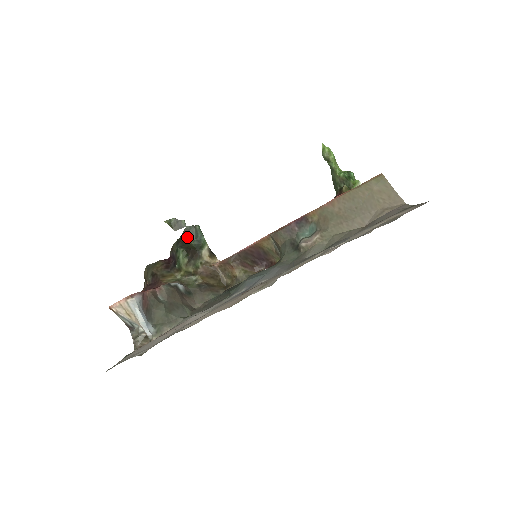
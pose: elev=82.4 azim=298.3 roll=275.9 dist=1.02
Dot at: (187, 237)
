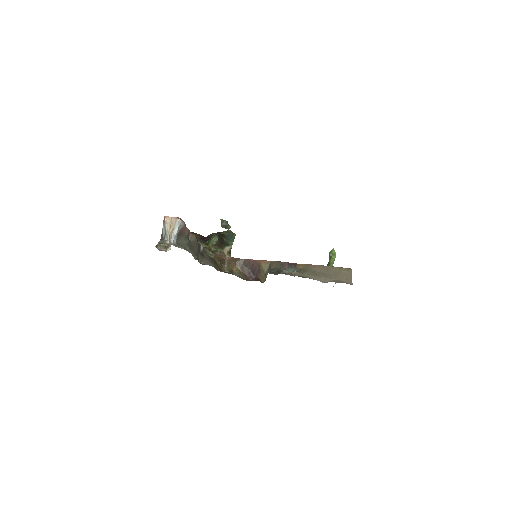
Dot at: (225, 235)
